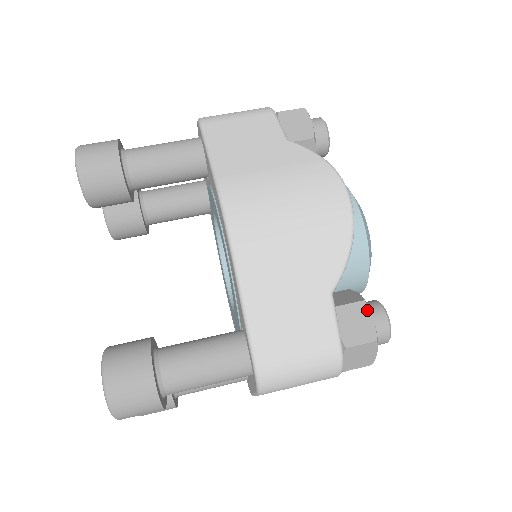
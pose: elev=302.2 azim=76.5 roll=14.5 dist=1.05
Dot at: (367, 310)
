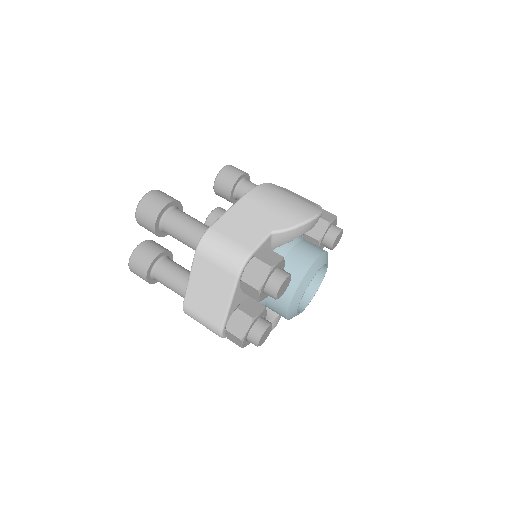
Dot at: (280, 259)
